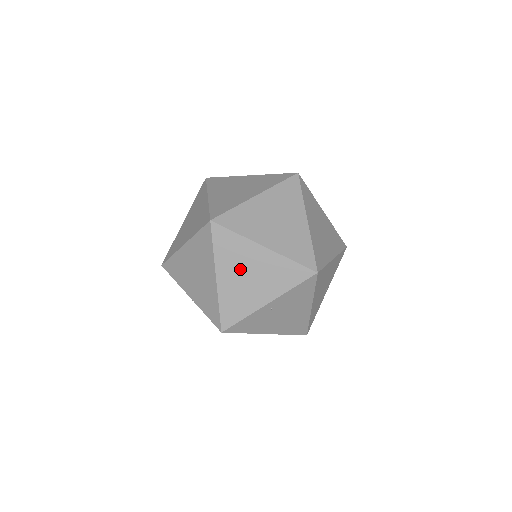
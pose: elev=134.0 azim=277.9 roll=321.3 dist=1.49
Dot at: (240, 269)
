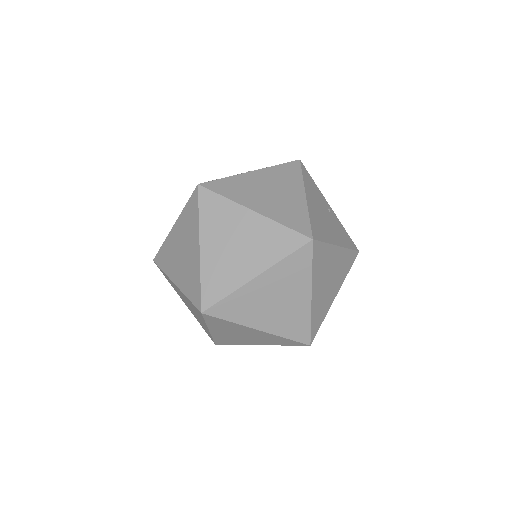
Dot at: (233, 332)
